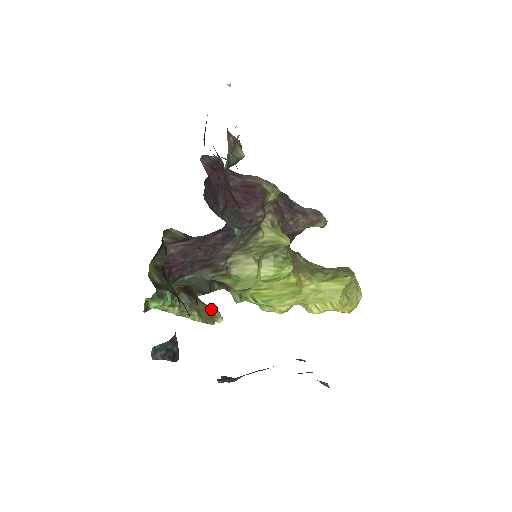
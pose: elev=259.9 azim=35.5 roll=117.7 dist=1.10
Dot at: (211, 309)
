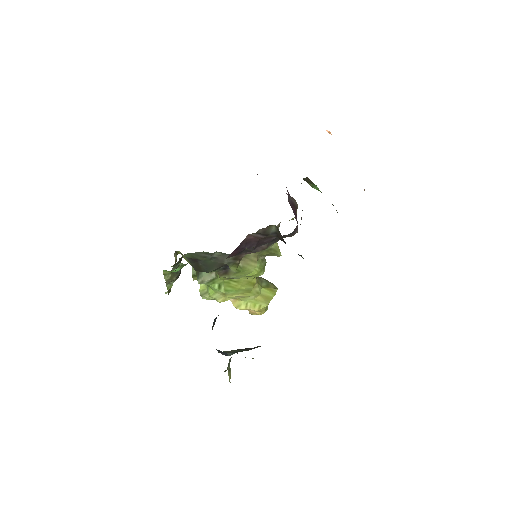
Dot at: occluded
